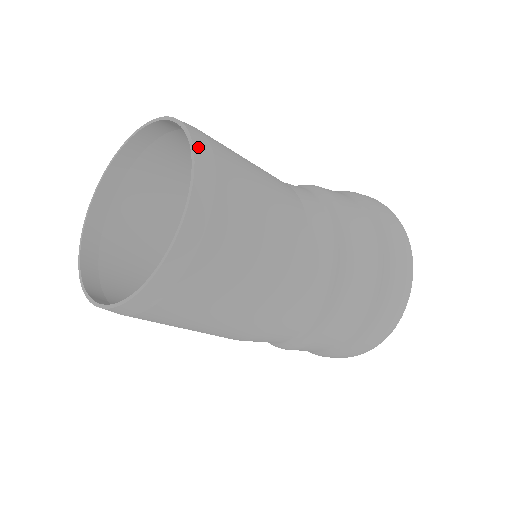
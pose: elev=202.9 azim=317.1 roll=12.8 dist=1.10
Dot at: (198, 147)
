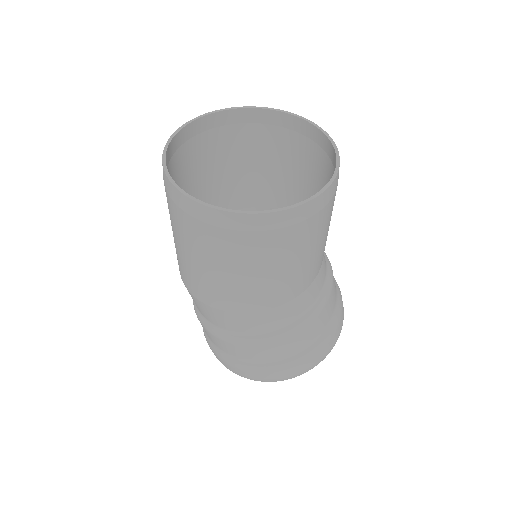
Dot at: occluded
